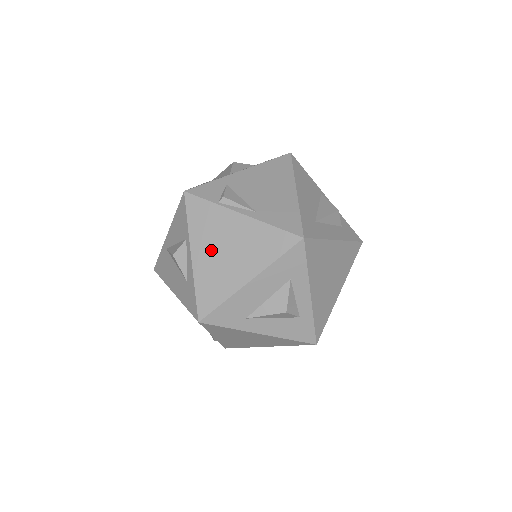
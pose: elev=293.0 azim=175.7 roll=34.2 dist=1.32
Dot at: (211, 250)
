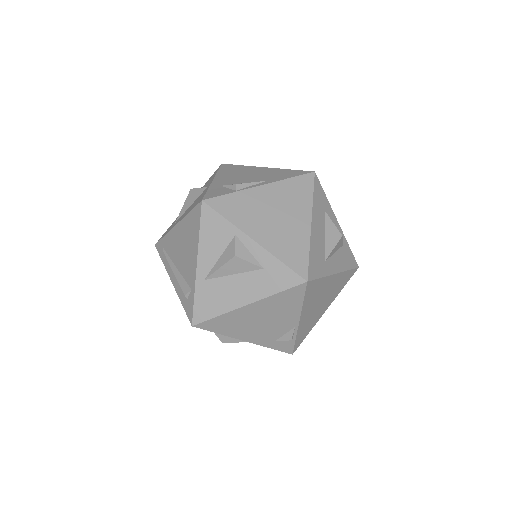
Dot at: (265, 224)
